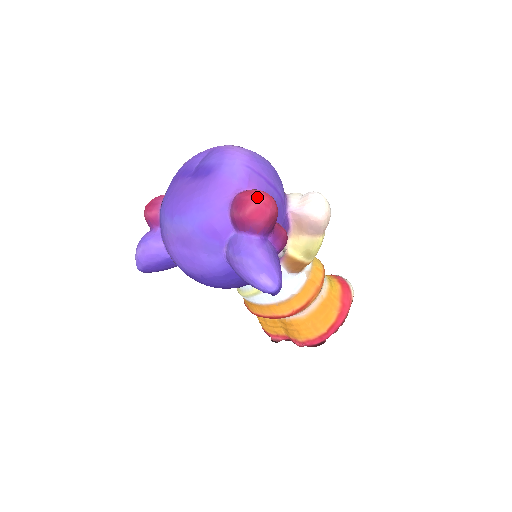
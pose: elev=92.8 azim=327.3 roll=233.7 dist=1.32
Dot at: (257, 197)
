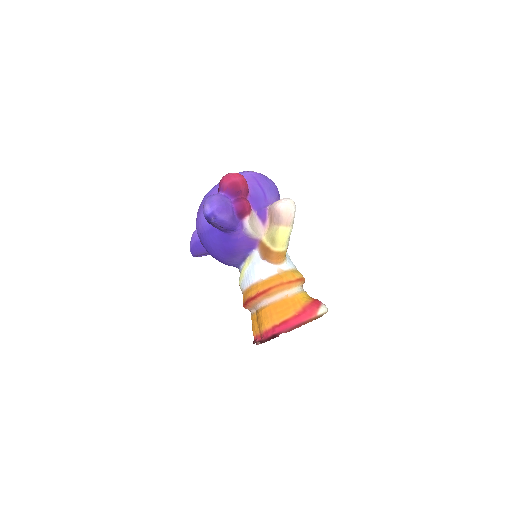
Dot at: (233, 173)
